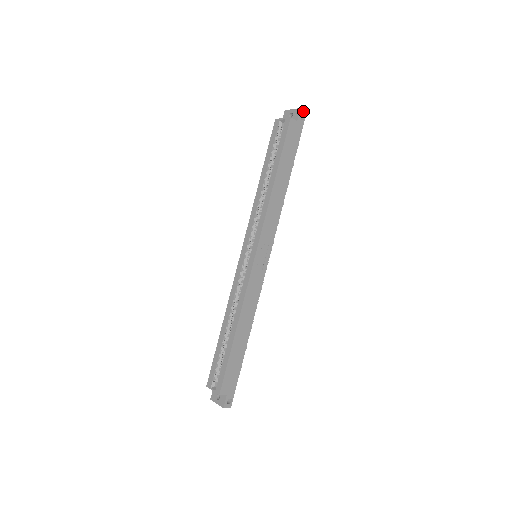
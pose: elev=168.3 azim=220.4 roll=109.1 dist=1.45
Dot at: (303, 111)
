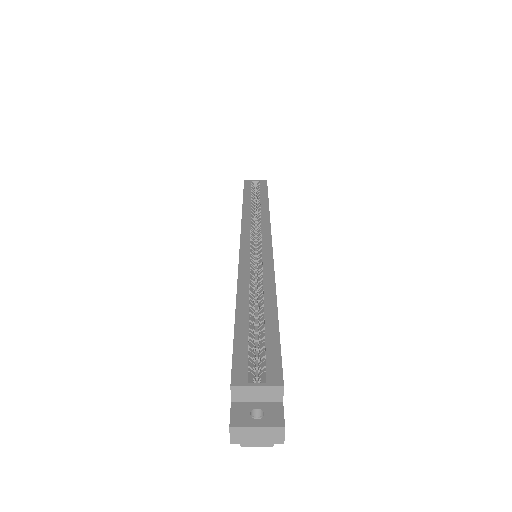
Dot at: occluded
